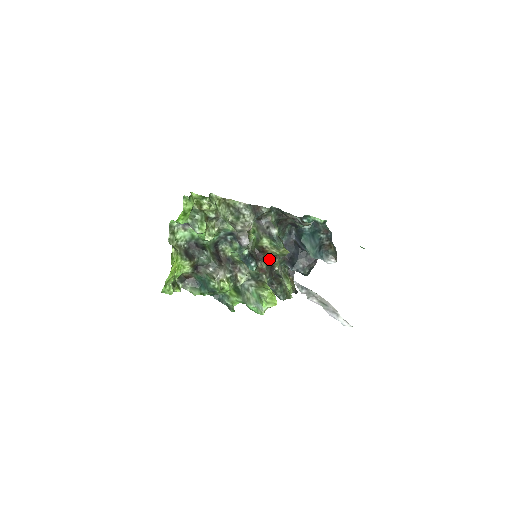
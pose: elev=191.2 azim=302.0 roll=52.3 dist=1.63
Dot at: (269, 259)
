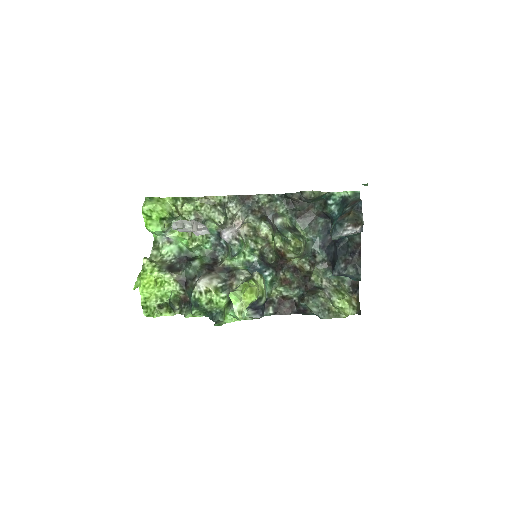
Dot at: (308, 271)
